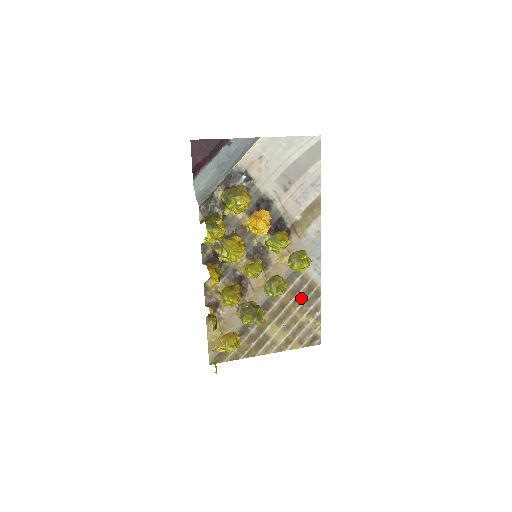
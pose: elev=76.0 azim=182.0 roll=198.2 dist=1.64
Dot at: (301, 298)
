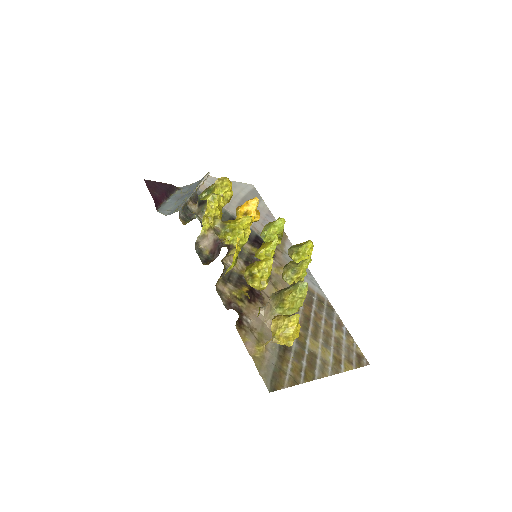
Dot at: (319, 311)
